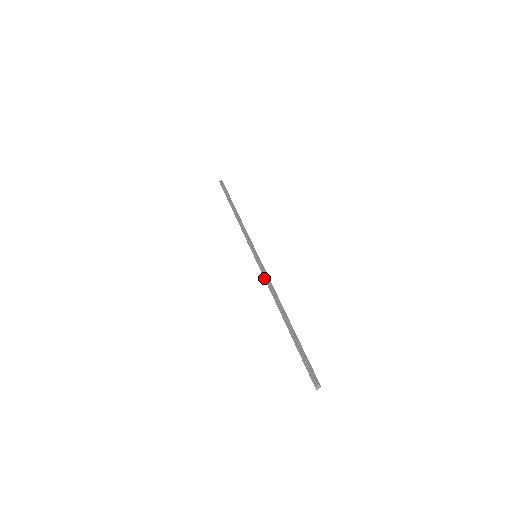
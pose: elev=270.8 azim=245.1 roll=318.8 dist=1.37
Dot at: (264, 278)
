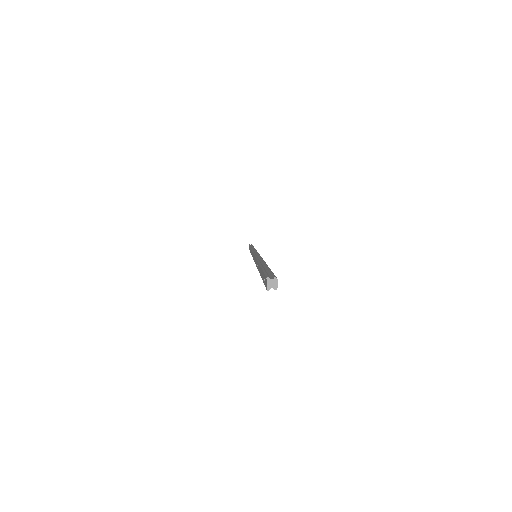
Dot at: (255, 255)
